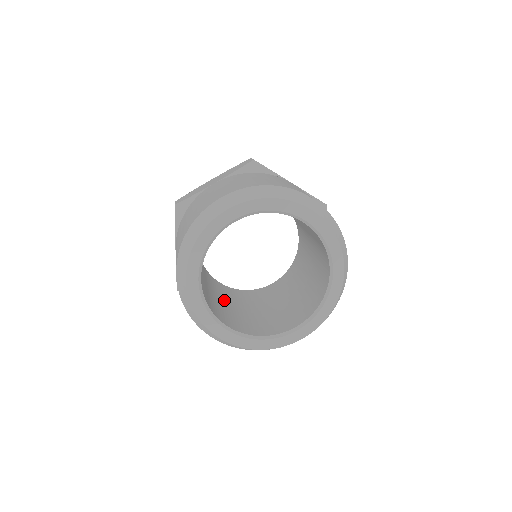
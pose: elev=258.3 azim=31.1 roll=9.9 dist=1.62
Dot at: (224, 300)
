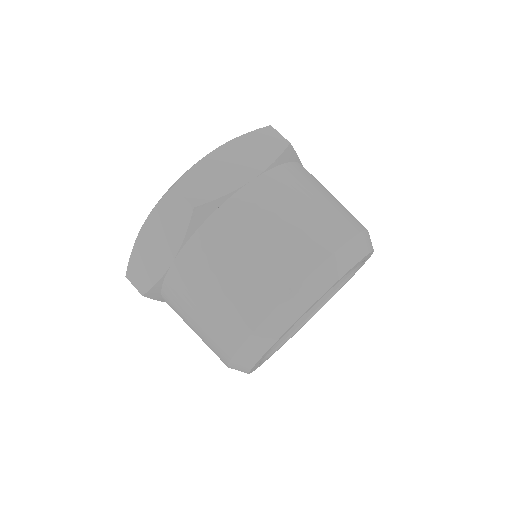
Dot at: occluded
